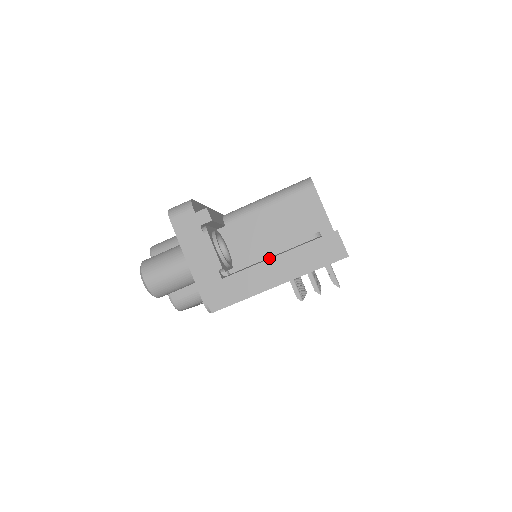
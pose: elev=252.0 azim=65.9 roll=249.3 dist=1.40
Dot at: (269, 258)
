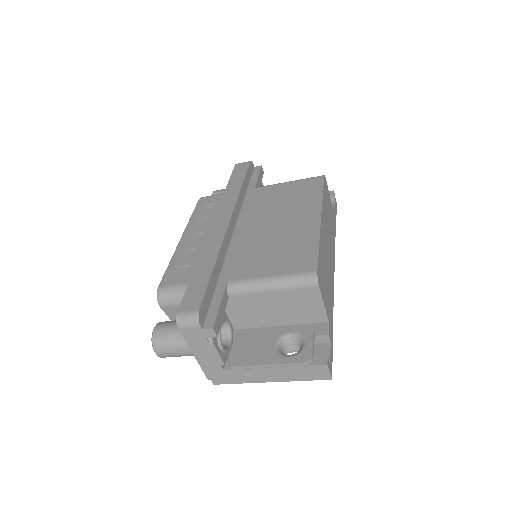
Dot at: (265, 358)
